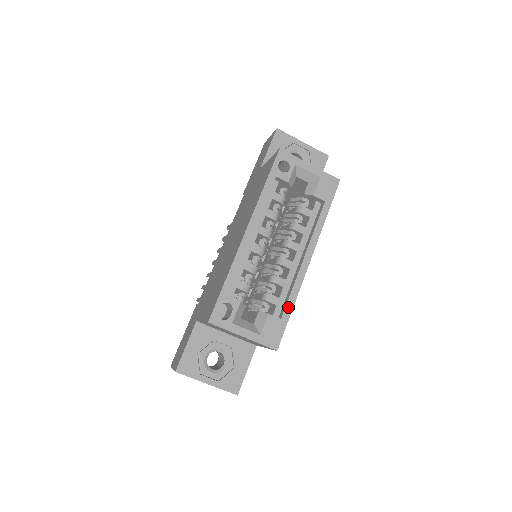
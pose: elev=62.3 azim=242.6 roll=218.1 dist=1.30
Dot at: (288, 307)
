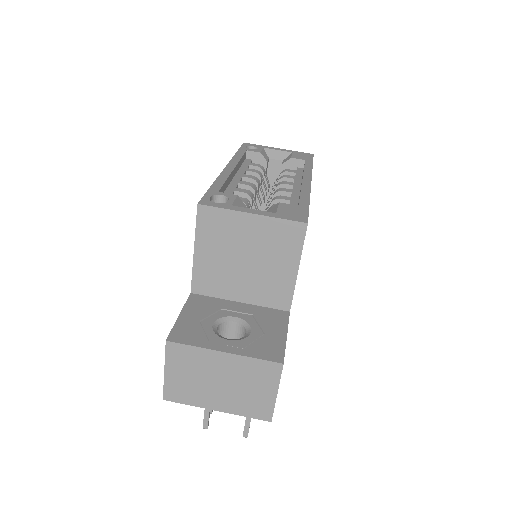
Dot at: (303, 200)
